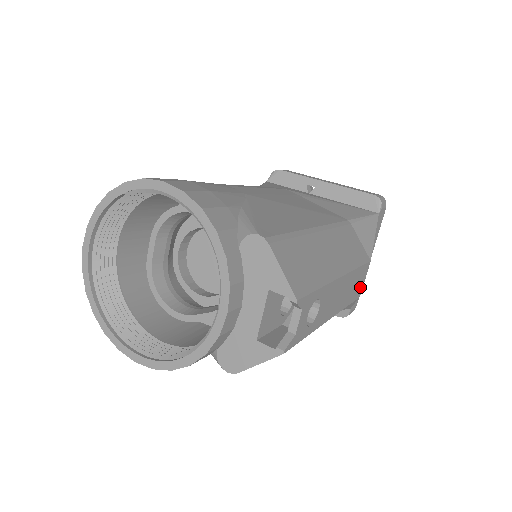
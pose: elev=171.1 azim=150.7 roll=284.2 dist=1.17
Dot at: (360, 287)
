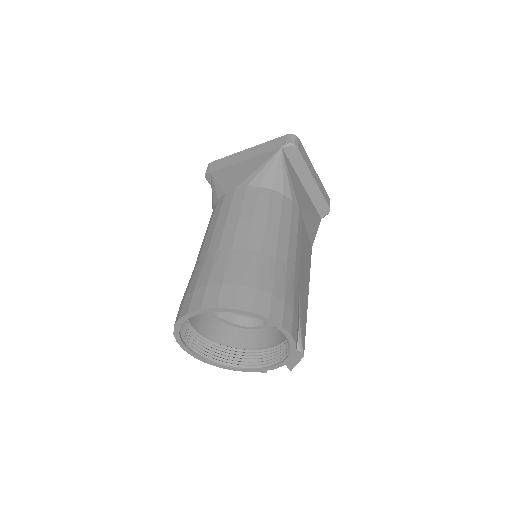
Dot at: occluded
